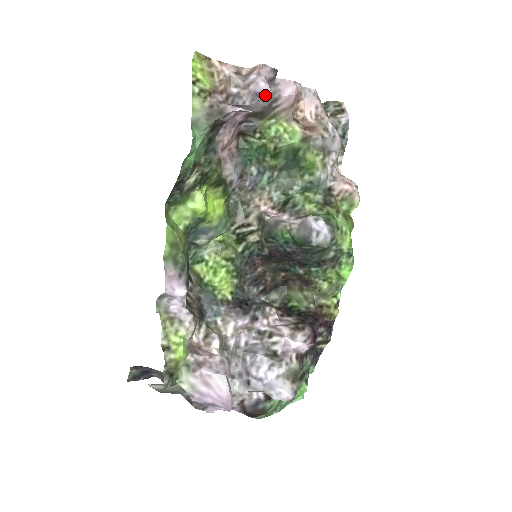
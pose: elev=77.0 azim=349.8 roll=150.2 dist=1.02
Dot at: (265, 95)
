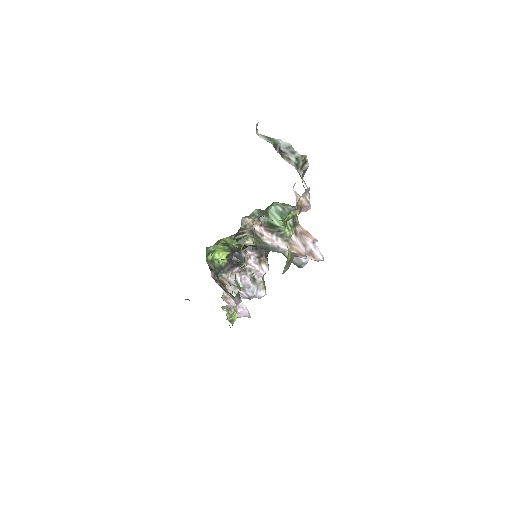
Dot at: (320, 260)
